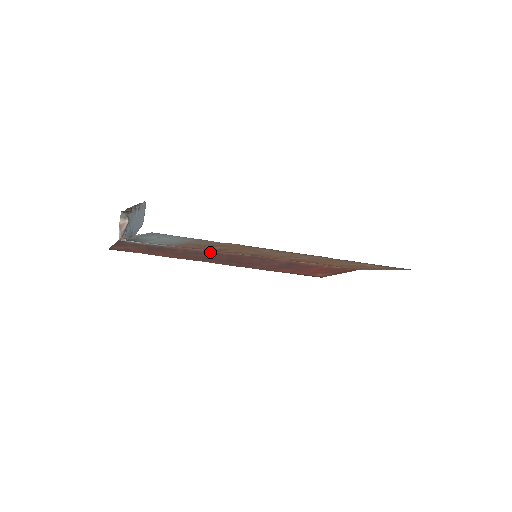
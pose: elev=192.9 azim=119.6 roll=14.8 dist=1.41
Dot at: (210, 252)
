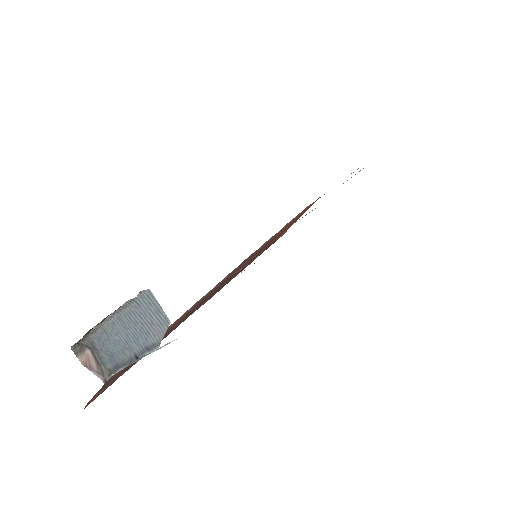
Dot at: (204, 297)
